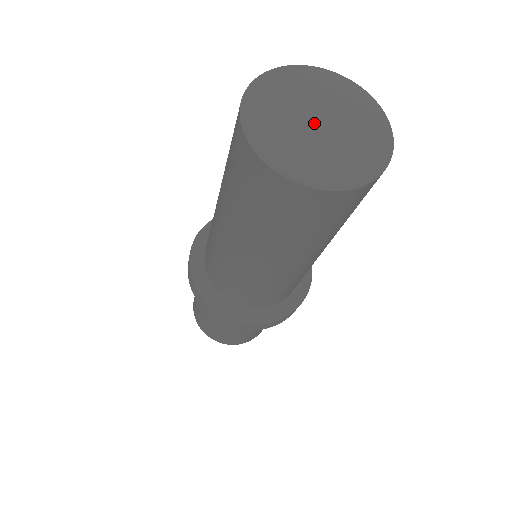
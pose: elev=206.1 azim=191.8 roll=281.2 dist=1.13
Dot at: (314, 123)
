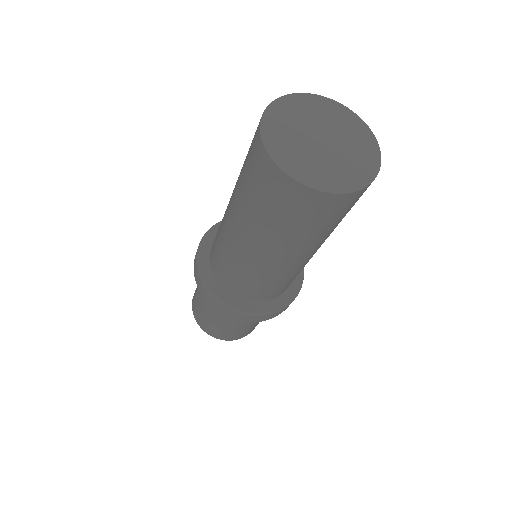
Dot at: (319, 139)
